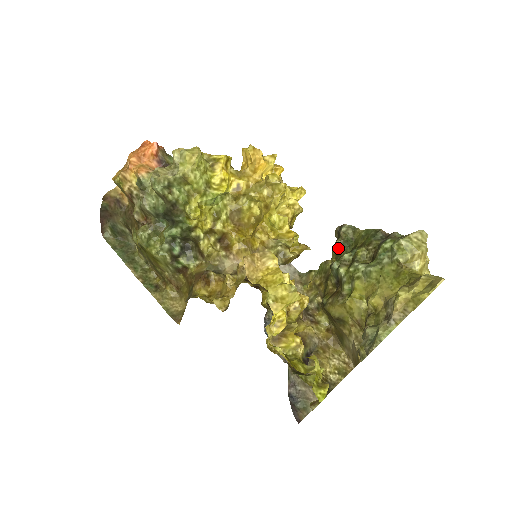
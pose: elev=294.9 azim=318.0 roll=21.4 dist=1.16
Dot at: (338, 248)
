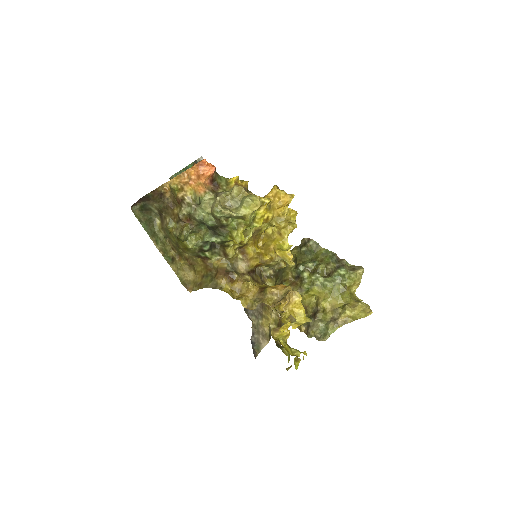
Dot at: (302, 252)
